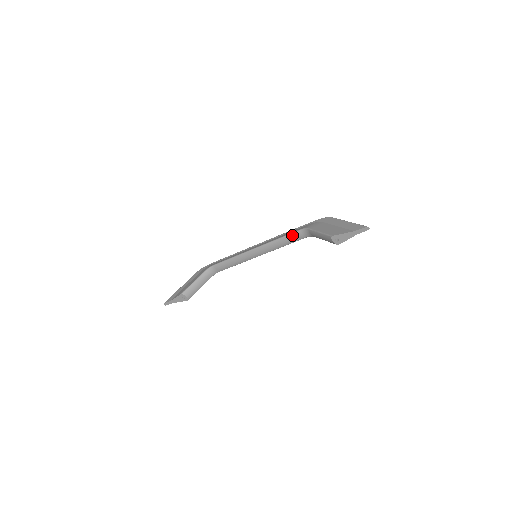
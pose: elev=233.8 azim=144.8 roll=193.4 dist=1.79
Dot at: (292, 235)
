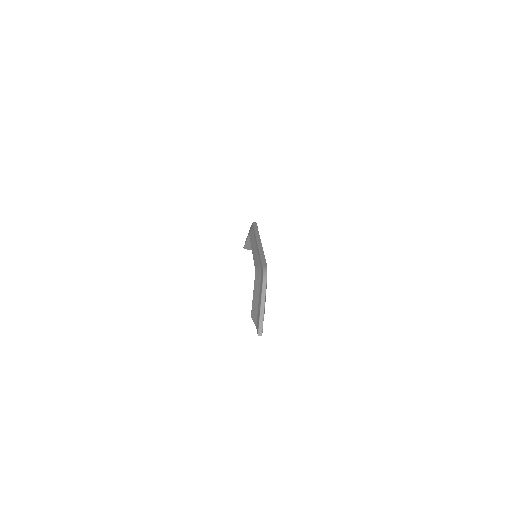
Dot at: occluded
